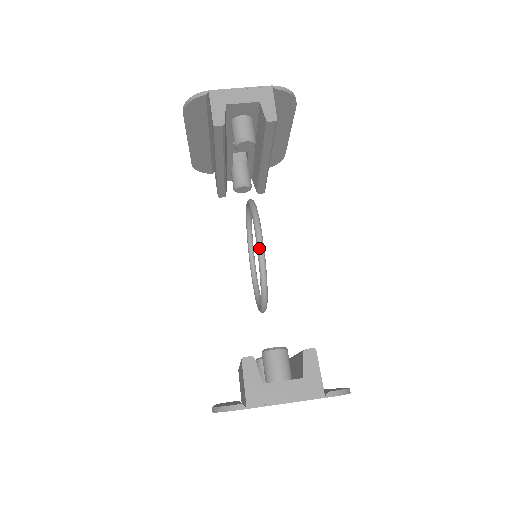
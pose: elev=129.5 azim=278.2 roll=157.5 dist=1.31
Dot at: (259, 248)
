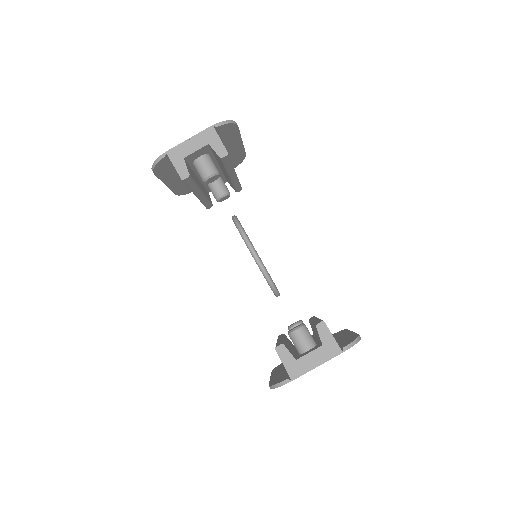
Dot at: (255, 259)
